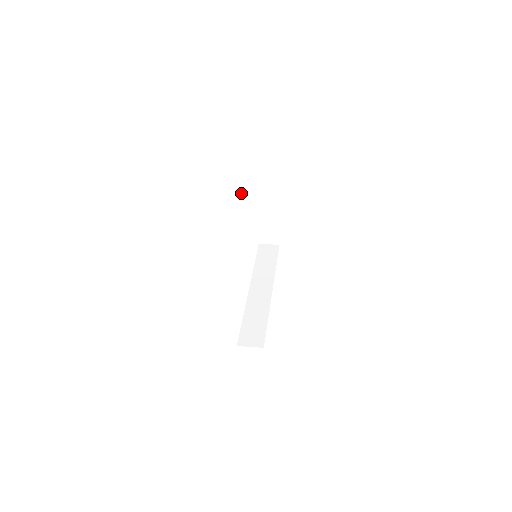
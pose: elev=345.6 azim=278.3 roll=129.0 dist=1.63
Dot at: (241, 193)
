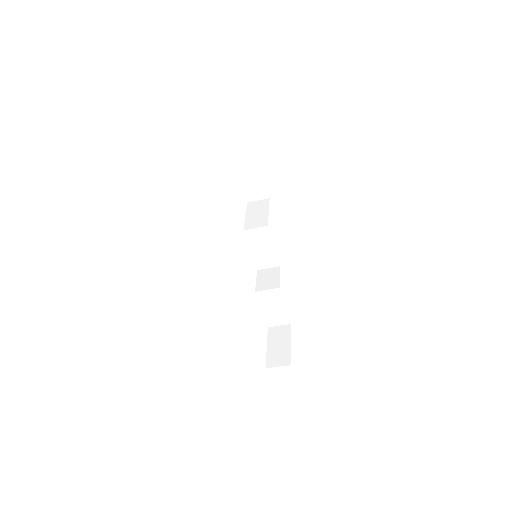
Dot at: (251, 207)
